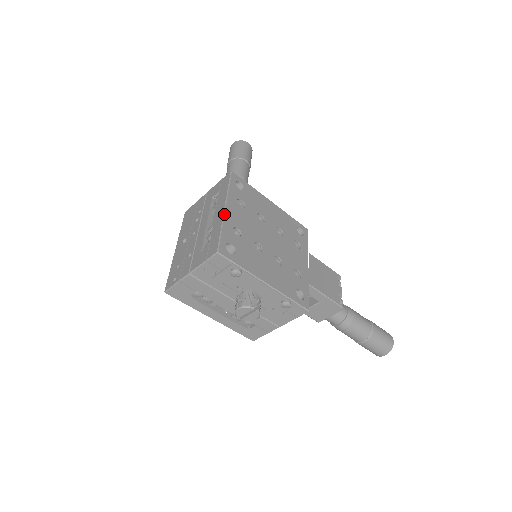
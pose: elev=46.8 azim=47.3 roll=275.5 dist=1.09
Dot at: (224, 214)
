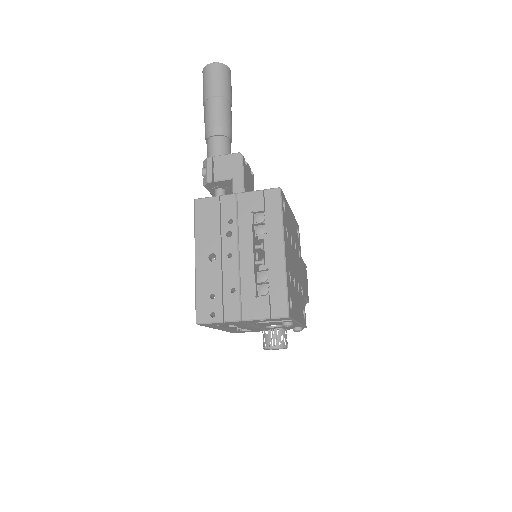
Dot at: (285, 260)
